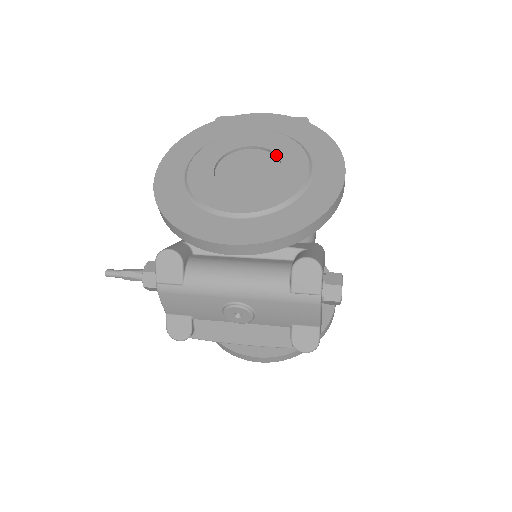
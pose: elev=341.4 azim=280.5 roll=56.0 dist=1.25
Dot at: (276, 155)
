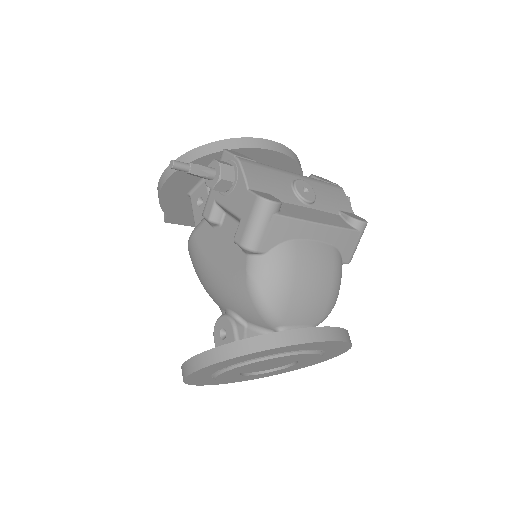
Dot at: occluded
